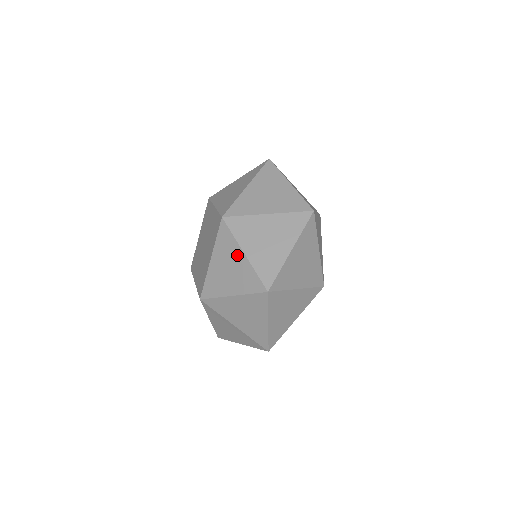
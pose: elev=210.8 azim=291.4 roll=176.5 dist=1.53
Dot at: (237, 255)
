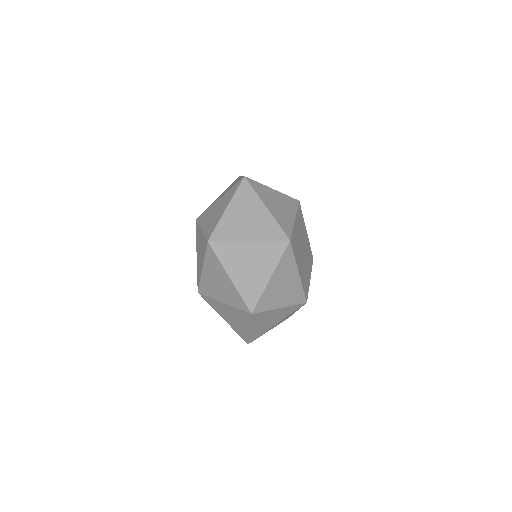
Dot at: (200, 235)
